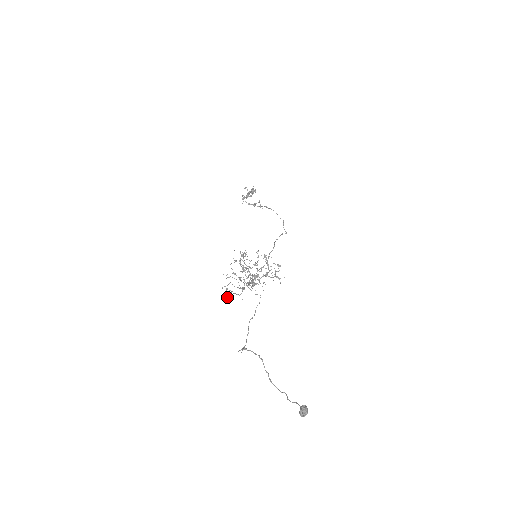
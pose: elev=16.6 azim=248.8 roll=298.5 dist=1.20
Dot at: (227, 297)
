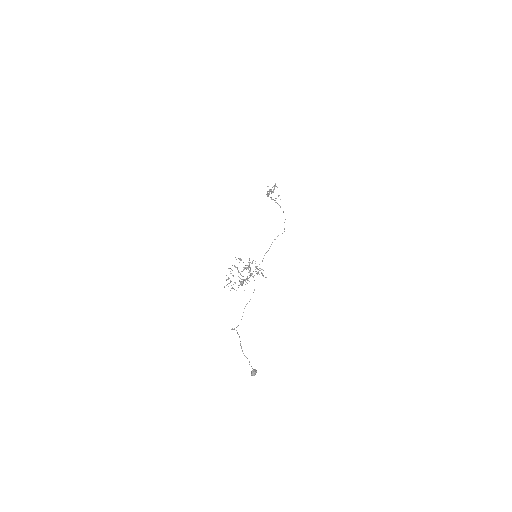
Dot at: occluded
